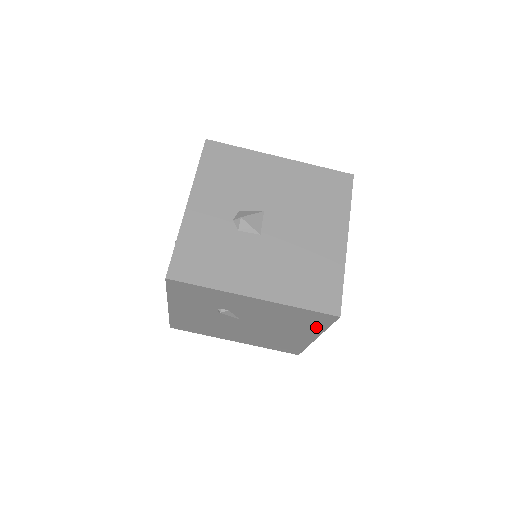
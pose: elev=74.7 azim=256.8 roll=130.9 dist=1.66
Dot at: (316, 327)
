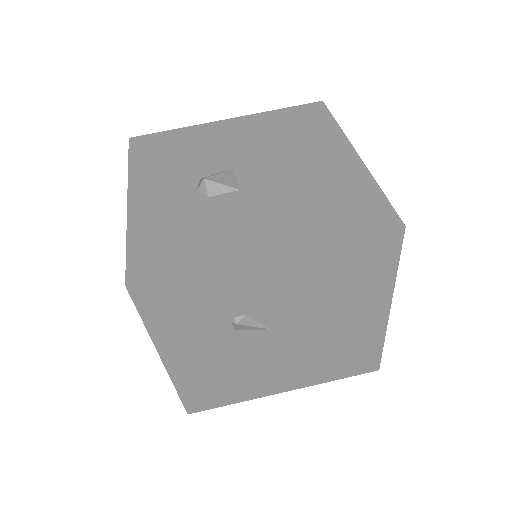
Dot at: (380, 279)
